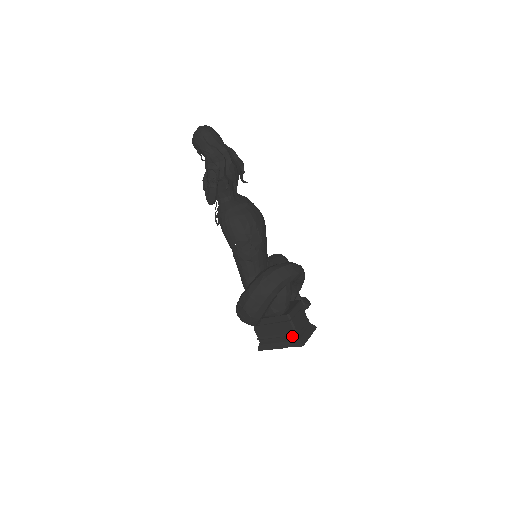
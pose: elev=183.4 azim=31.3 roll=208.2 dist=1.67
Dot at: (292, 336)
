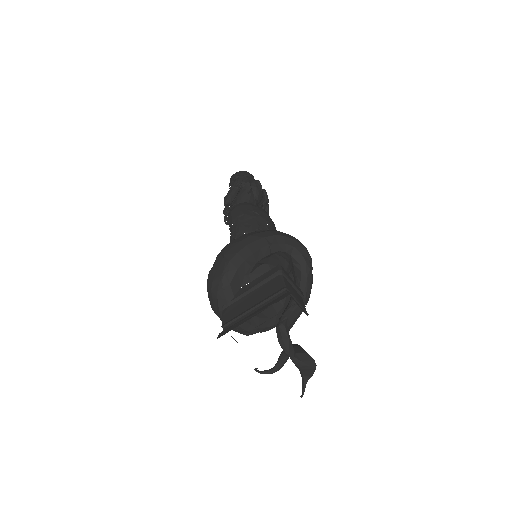
Dot at: (277, 295)
